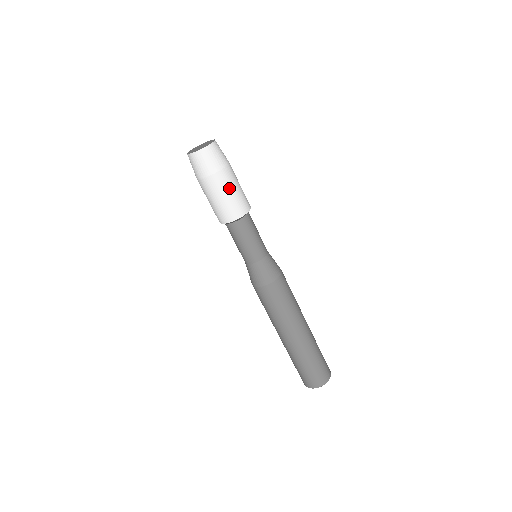
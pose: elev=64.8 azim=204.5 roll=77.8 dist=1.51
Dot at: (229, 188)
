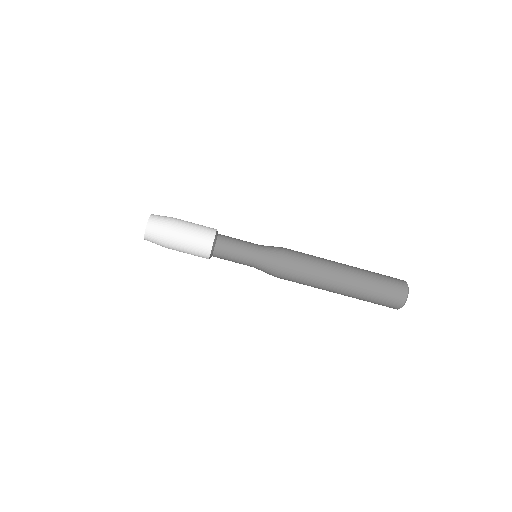
Dot at: (186, 235)
